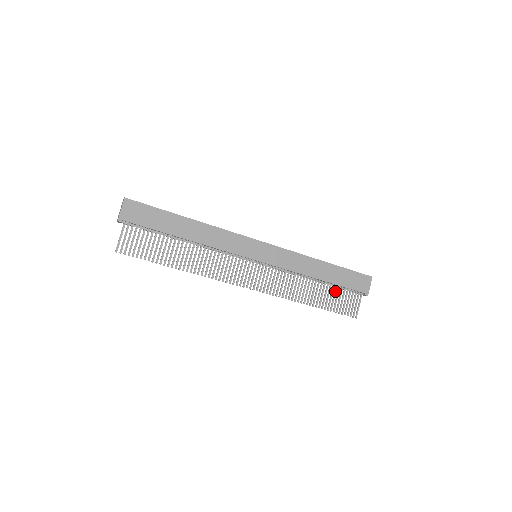
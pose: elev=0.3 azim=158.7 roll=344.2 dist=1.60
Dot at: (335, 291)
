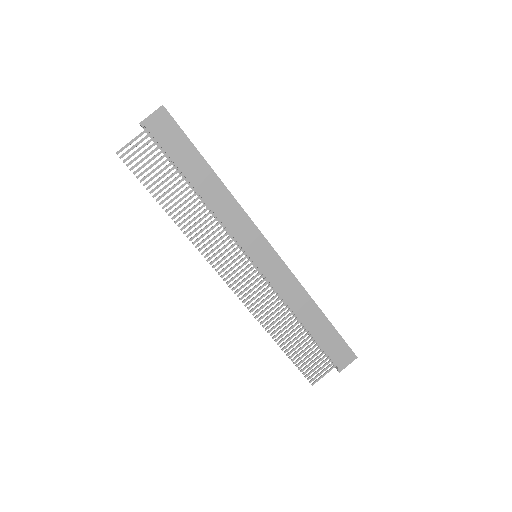
Dot at: (310, 345)
